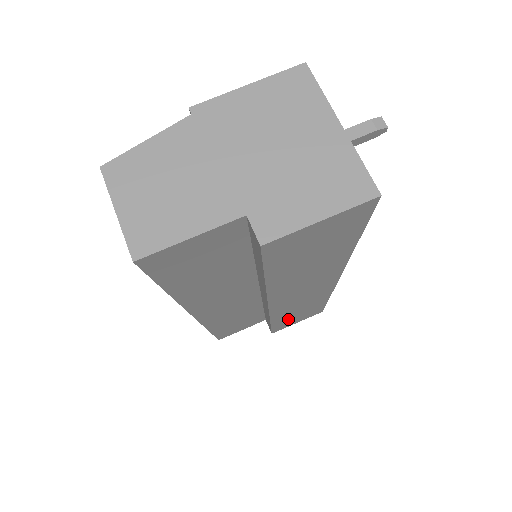
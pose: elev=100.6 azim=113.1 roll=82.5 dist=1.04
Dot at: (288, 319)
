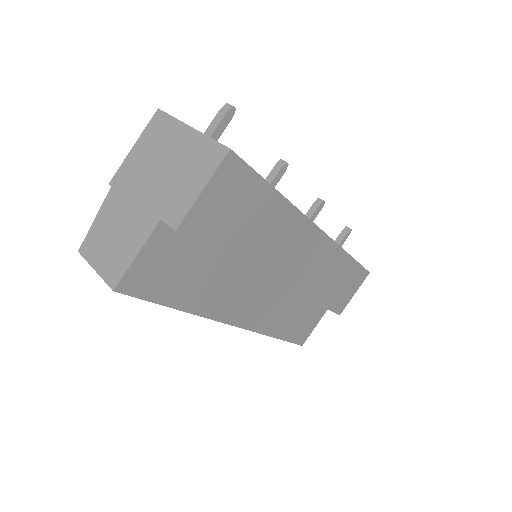
Dot at: (333, 293)
